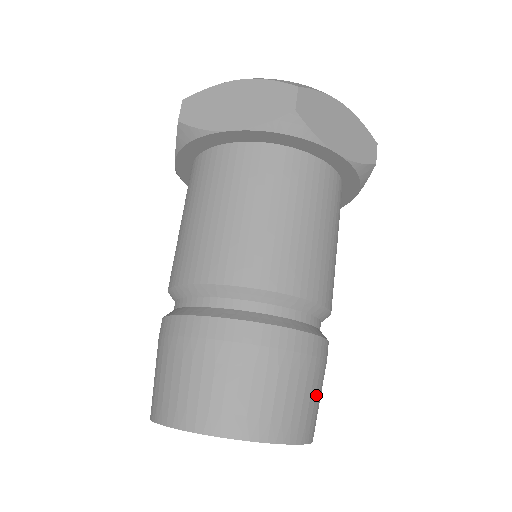
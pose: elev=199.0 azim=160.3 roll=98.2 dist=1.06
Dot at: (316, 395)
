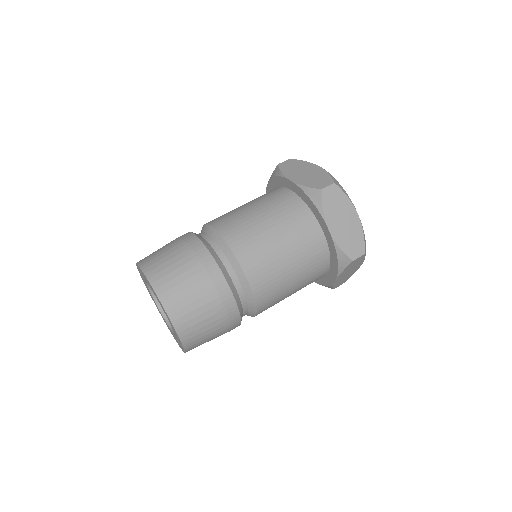
Dot at: (205, 321)
